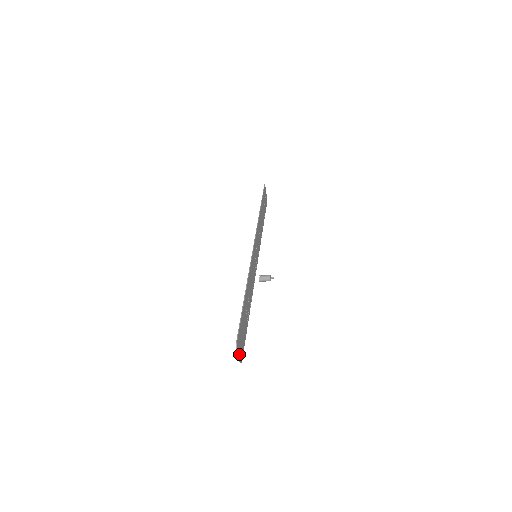
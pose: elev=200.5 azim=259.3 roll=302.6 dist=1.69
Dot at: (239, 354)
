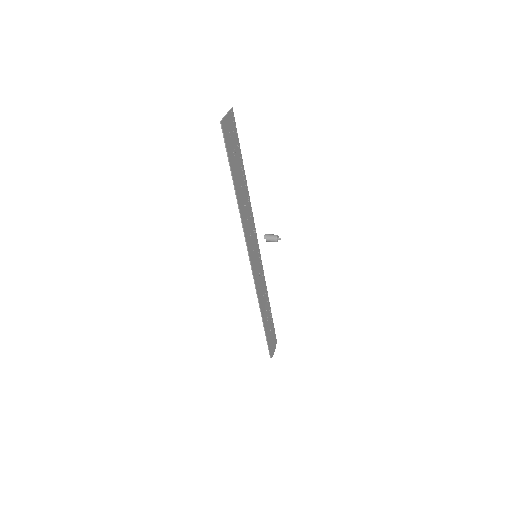
Dot at: (274, 349)
